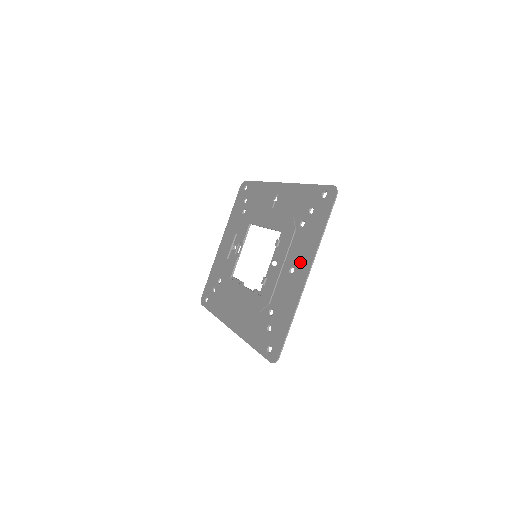
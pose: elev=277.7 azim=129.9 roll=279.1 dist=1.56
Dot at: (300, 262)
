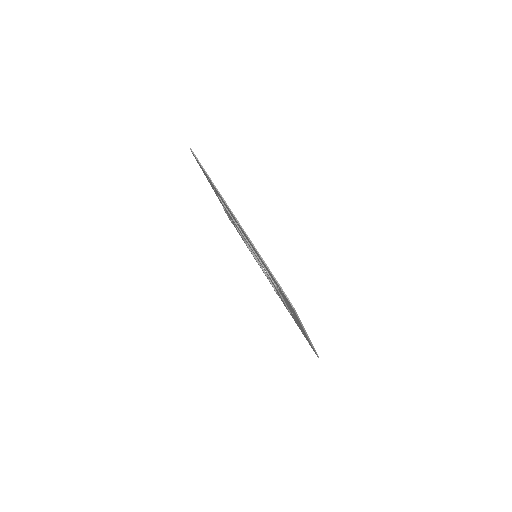
Dot at: occluded
